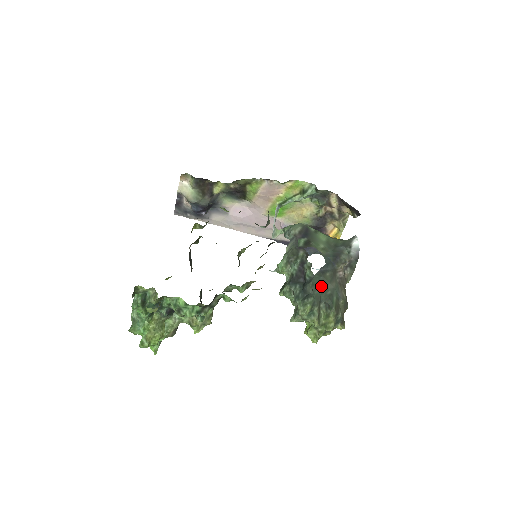
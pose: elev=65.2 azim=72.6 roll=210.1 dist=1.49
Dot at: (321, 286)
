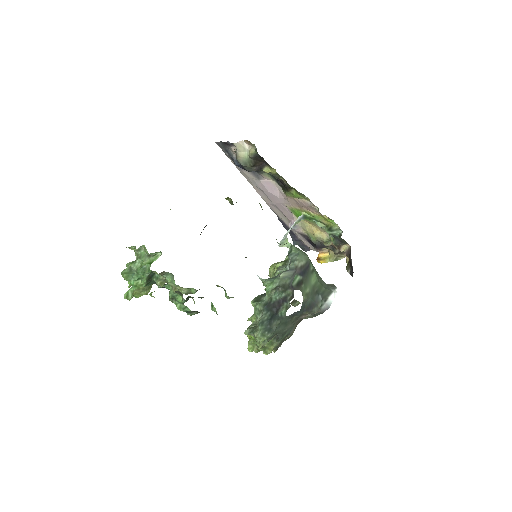
Dot at: (284, 325)
